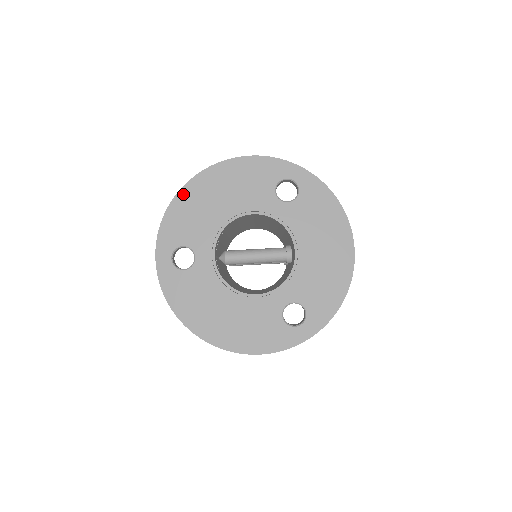
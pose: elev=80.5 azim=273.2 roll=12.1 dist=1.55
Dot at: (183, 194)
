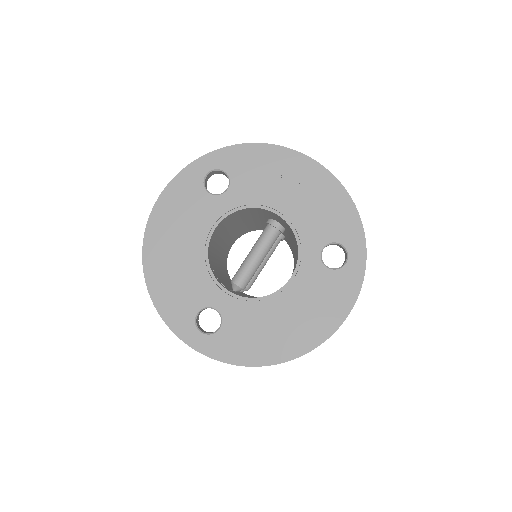
Dot at: (150, 278)
